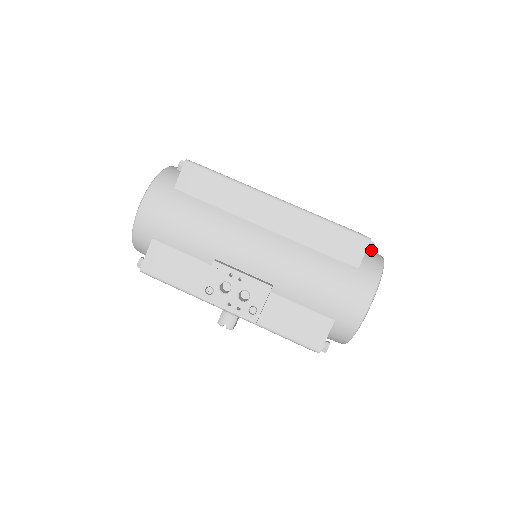
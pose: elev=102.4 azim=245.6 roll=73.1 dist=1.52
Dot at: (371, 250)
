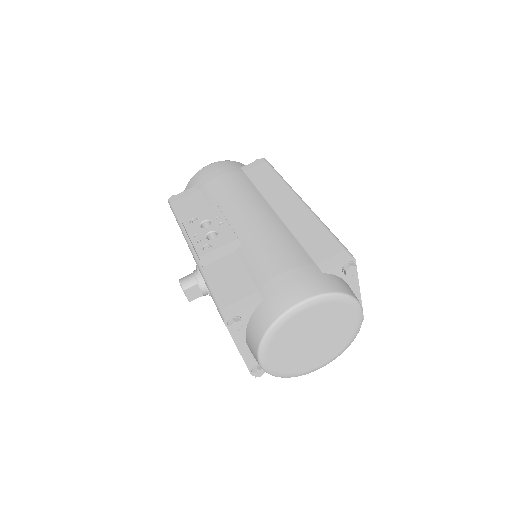
Dot at: (348, 268)
